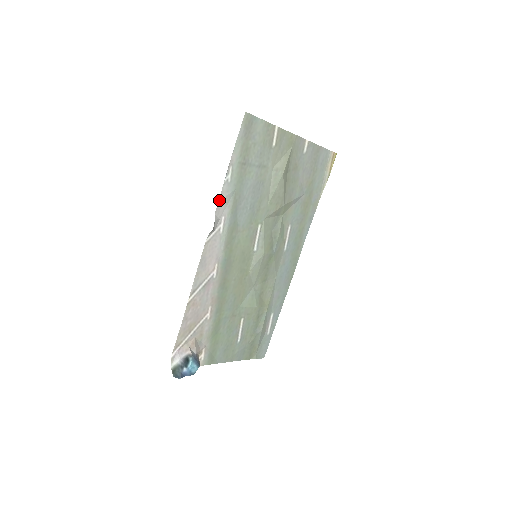
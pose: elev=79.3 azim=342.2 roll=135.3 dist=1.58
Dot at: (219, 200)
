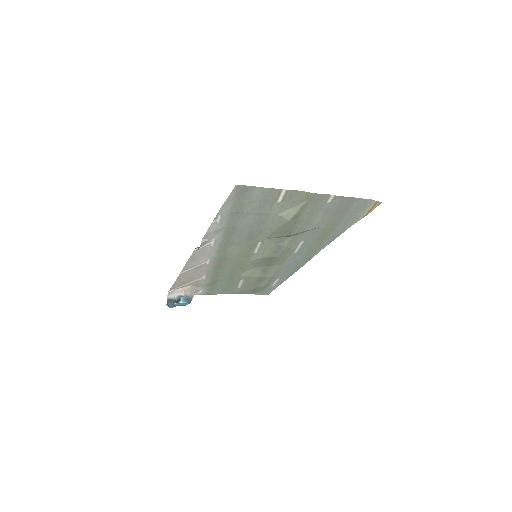
Dot at: (206, 232)
